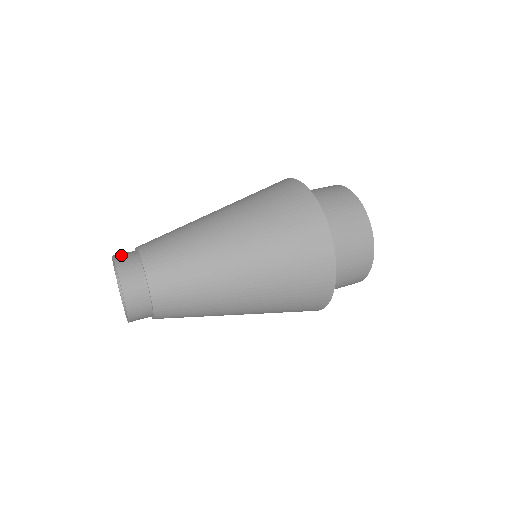
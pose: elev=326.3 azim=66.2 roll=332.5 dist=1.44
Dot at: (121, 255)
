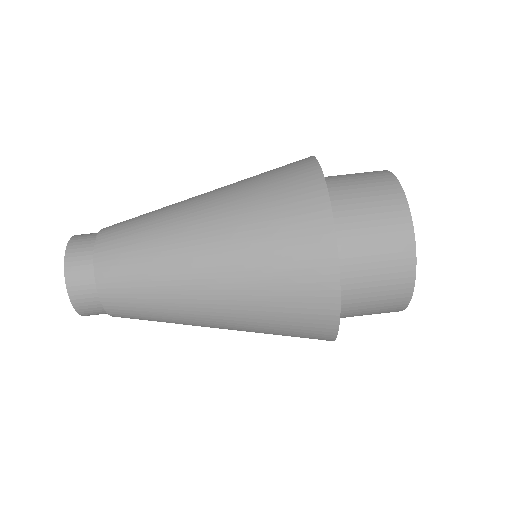
Dot at: (81, 303)
